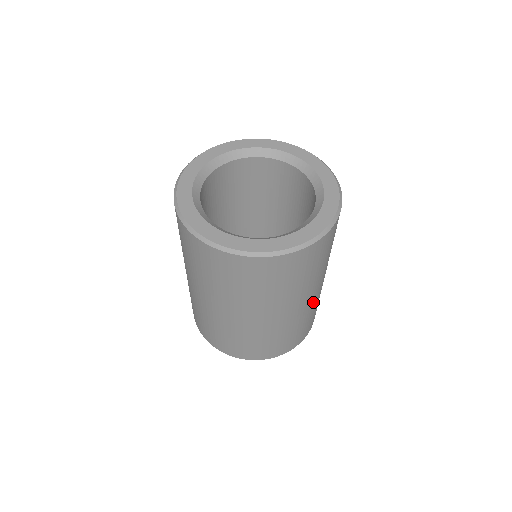
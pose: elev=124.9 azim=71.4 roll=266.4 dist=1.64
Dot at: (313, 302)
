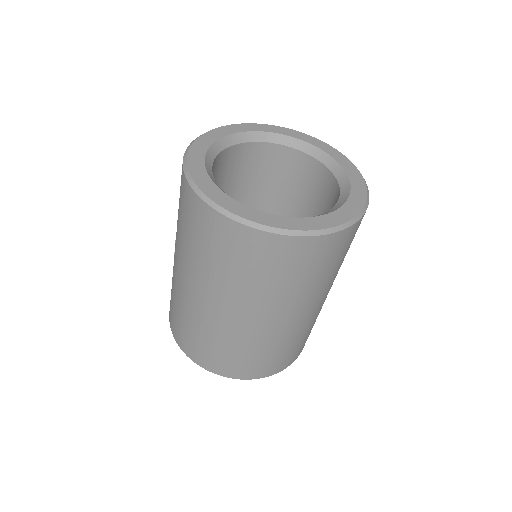
Dot at: occluded
